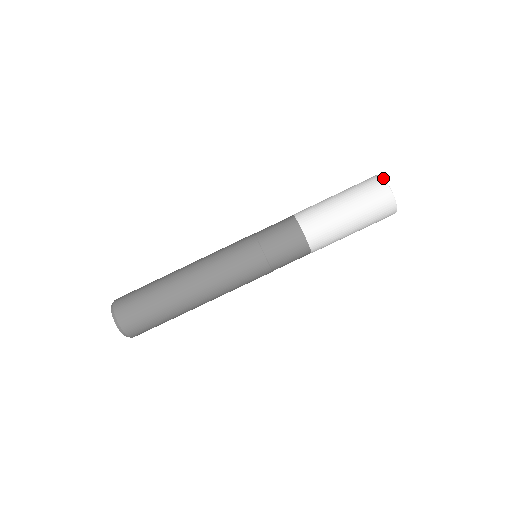
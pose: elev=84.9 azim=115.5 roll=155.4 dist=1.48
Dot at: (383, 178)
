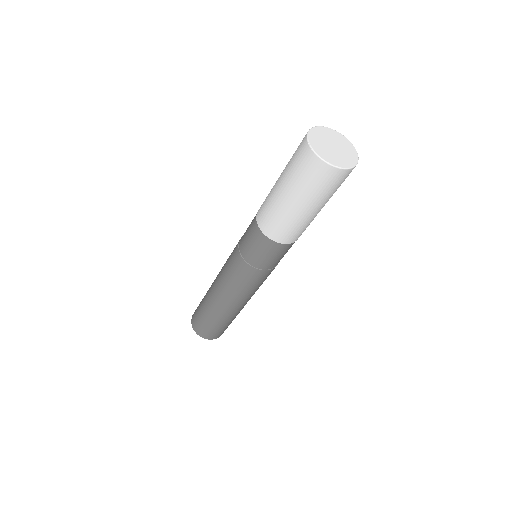
Dot at: (310, 149)
